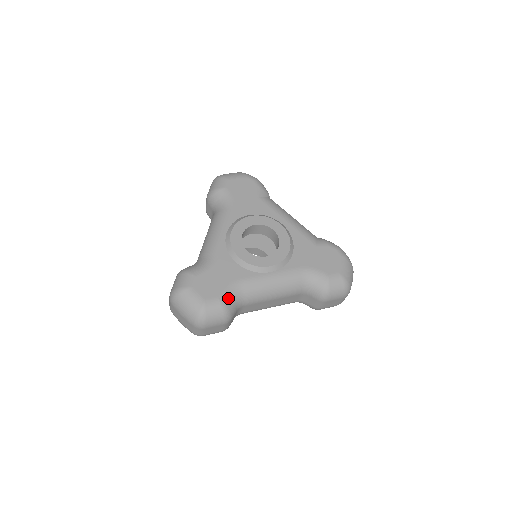
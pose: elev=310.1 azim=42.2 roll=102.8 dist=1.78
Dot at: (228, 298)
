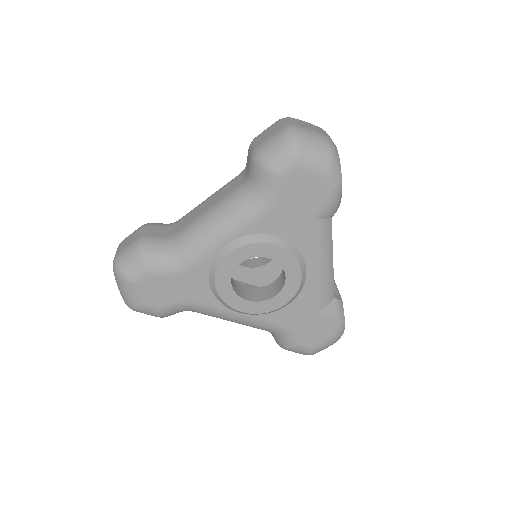
Dot at: (172, 311)
